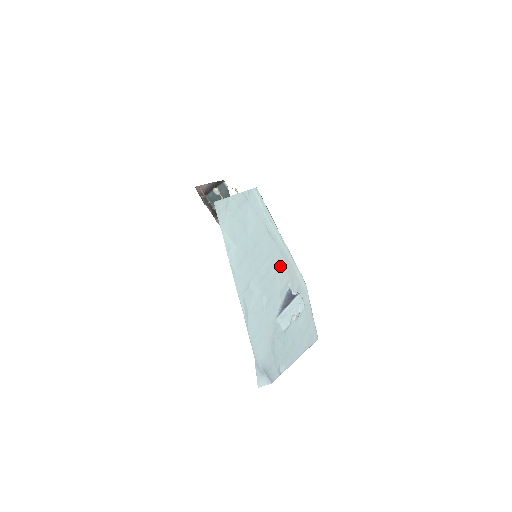
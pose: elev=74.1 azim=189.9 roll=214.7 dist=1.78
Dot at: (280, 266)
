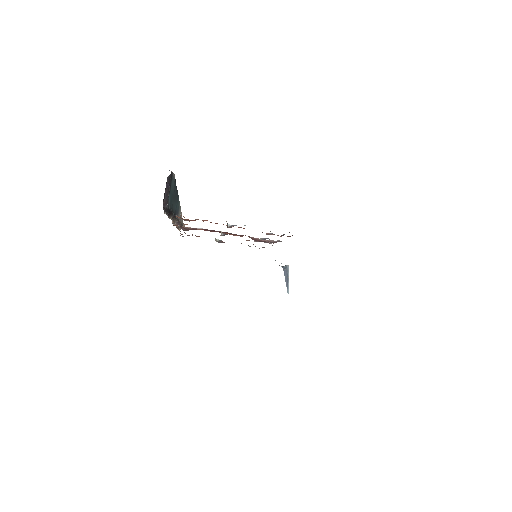
Dot at: occluded
